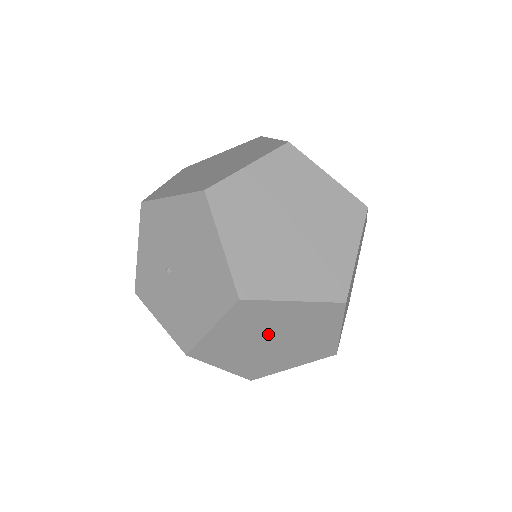
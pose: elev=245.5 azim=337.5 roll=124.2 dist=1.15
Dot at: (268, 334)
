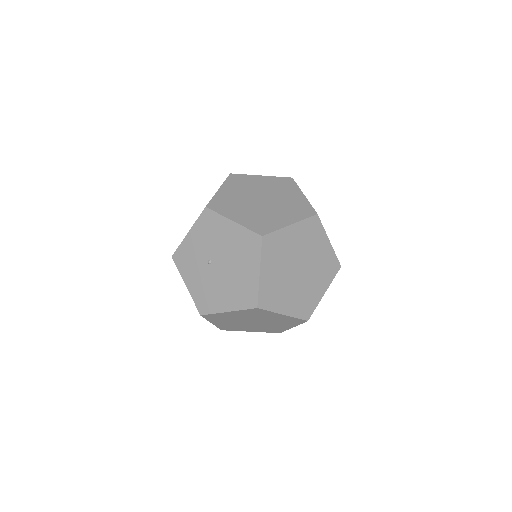
Dot at: (255, 320)
